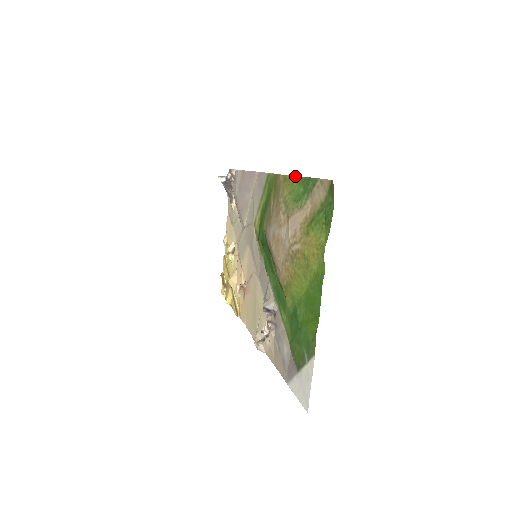
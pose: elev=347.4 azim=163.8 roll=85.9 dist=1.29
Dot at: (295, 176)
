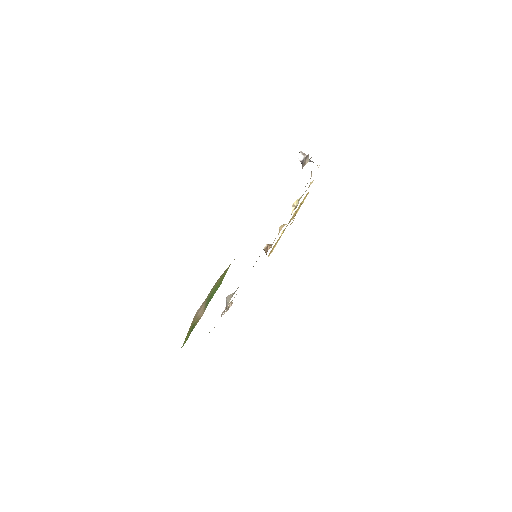
Dot at: (222, 280)
